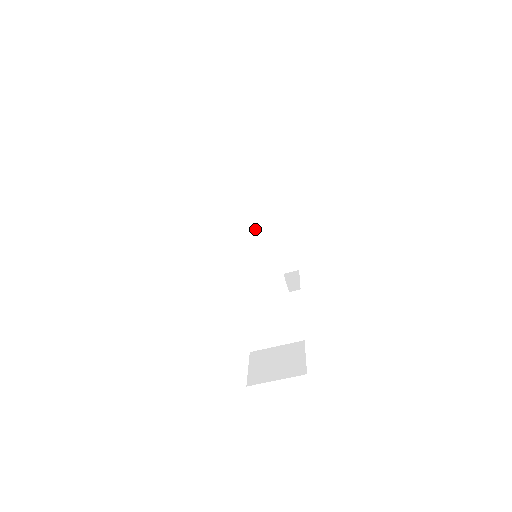
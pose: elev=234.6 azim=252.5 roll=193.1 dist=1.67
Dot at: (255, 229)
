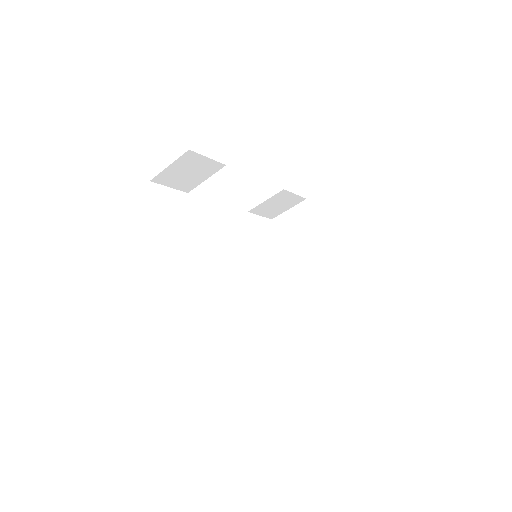
Dot at: (225, 198)
